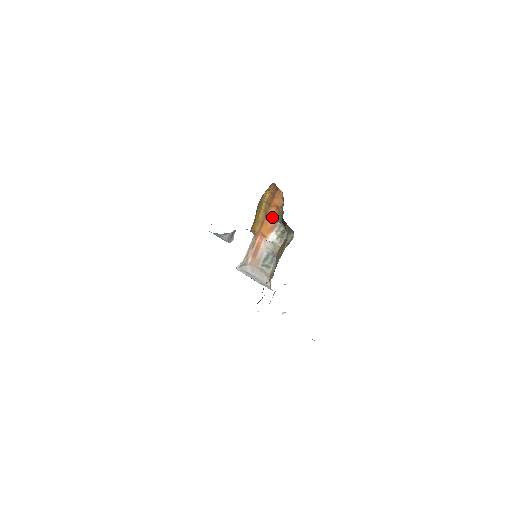
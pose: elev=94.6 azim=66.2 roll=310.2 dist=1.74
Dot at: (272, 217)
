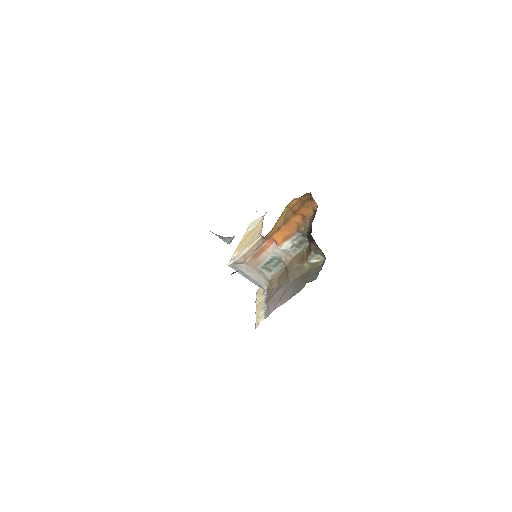
Dot at: (293, 225)
